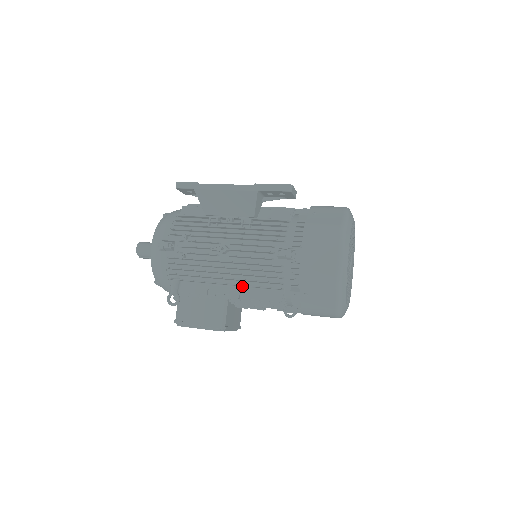
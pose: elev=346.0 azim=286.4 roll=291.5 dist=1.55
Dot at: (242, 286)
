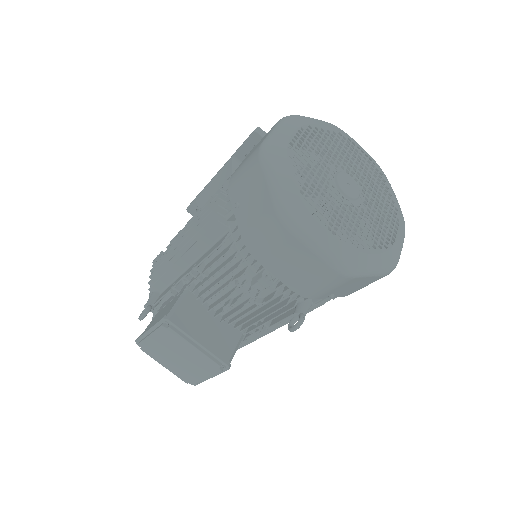
Dot at: (198, 257)
